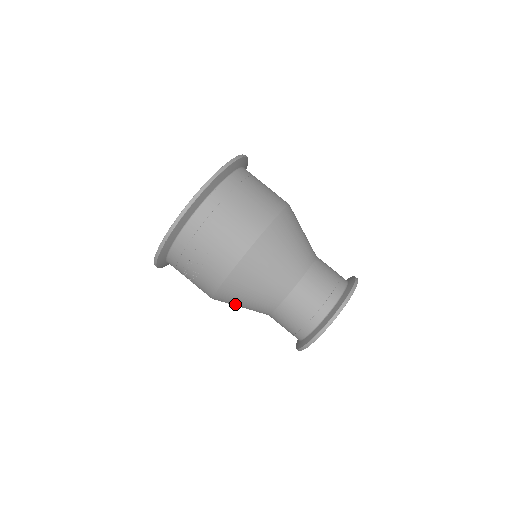
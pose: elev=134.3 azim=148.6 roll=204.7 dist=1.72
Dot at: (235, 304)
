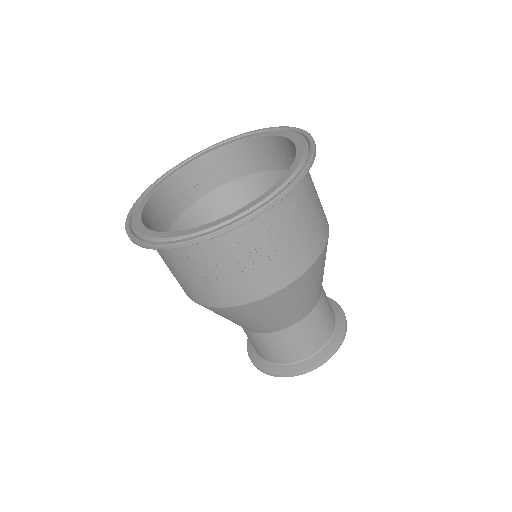
Dot at: (252, 317)
